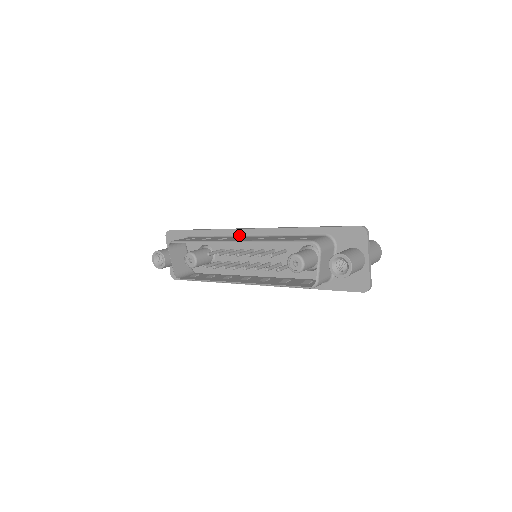
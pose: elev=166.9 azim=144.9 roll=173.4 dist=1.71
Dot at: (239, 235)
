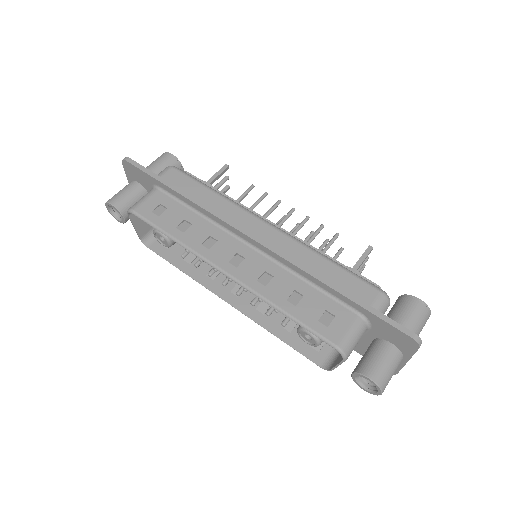
Dot at: (234, 234)
